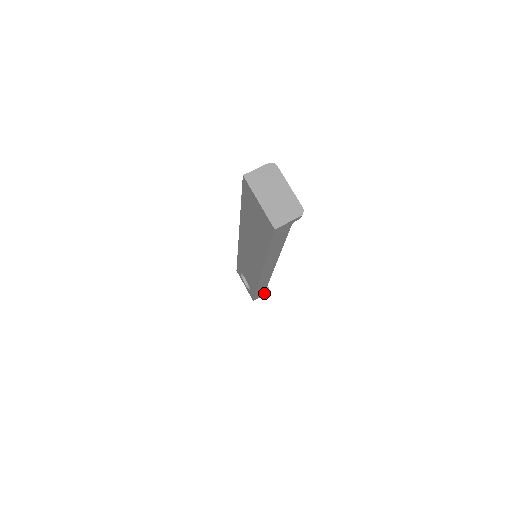
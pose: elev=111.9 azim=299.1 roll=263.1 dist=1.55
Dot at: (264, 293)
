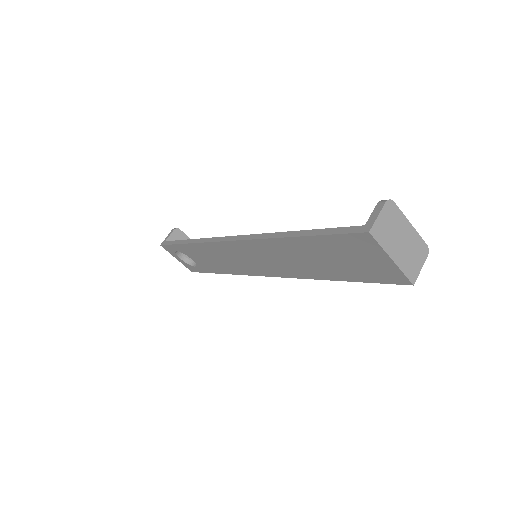
Dot at: occluded
